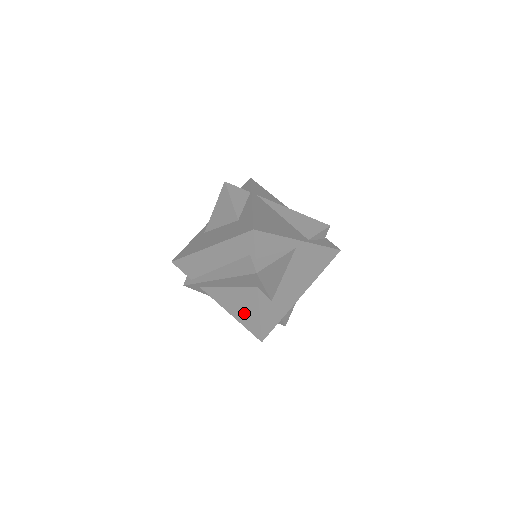
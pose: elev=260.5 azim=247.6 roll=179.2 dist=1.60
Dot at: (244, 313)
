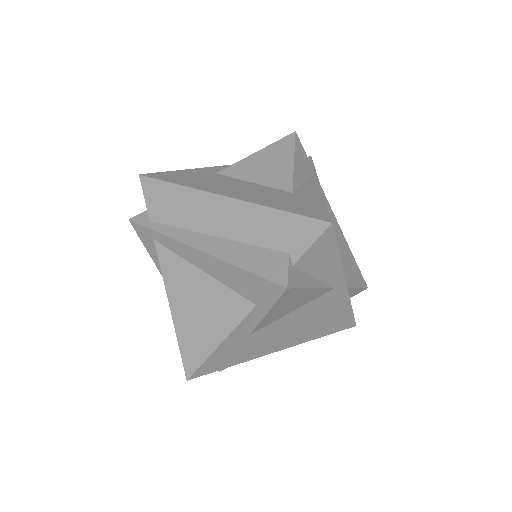
Dot at: (196, 323)
